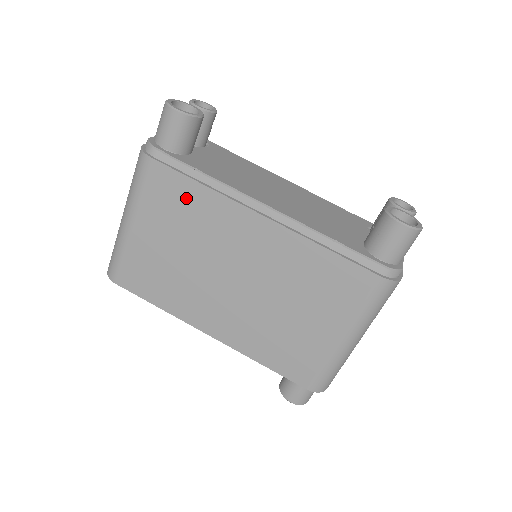
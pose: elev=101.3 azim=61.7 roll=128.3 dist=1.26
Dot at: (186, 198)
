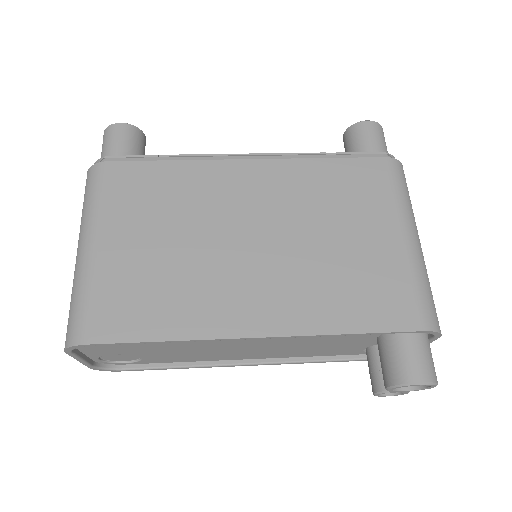
Dot at: (159, 181)
